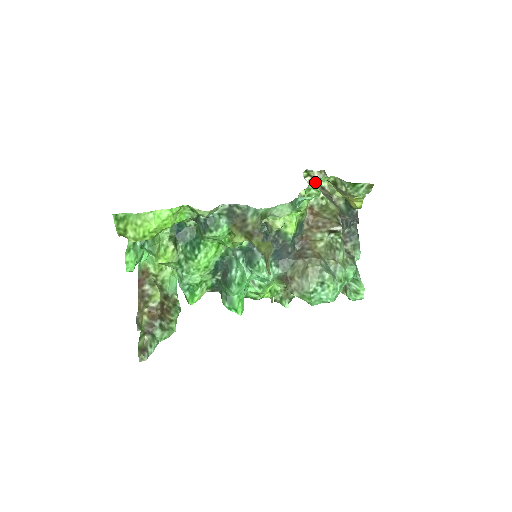
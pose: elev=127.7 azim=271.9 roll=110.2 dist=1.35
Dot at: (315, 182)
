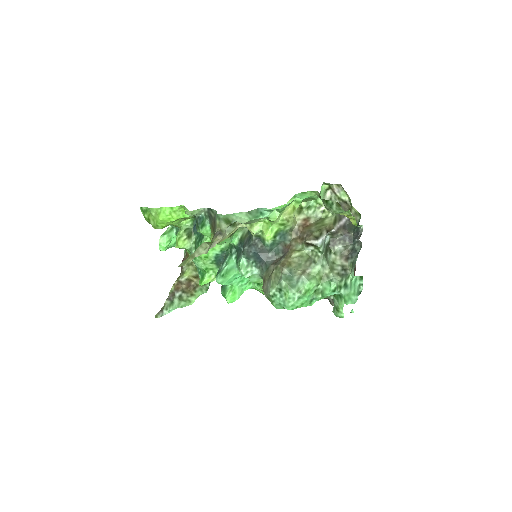
Dot at: (302, 195)
